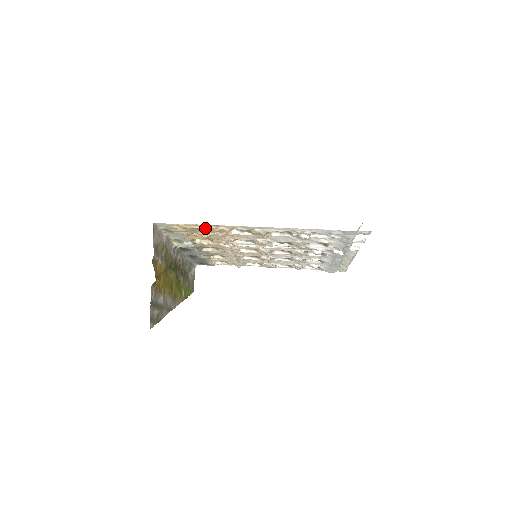
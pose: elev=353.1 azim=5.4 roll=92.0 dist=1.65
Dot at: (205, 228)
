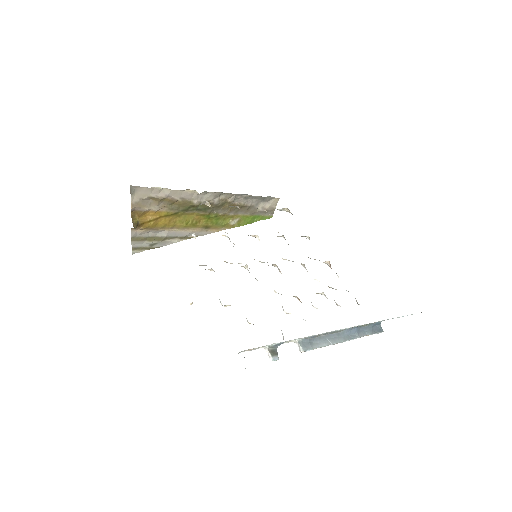
Dot at: occluded
